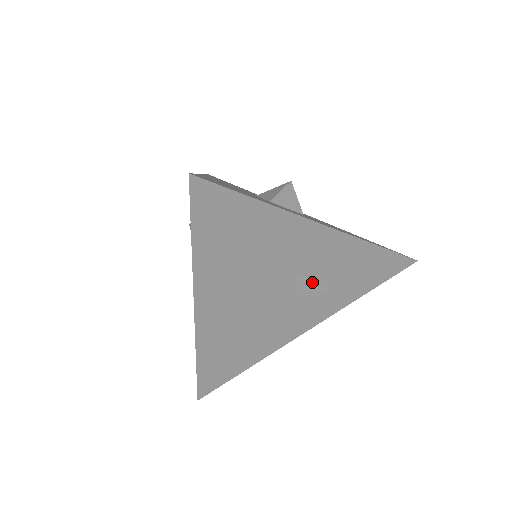
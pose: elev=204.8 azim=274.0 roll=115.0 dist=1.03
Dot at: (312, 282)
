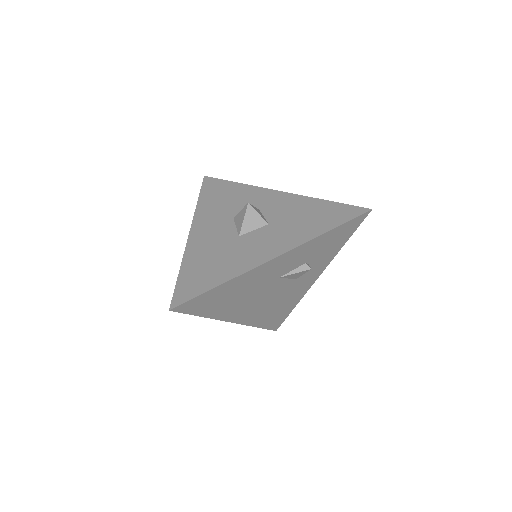
Dot at: (294, 273)
